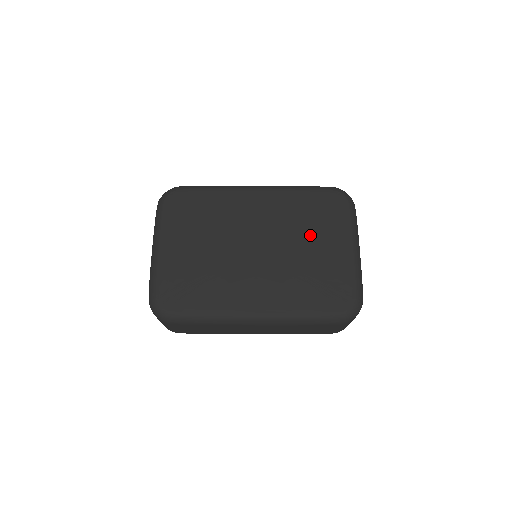
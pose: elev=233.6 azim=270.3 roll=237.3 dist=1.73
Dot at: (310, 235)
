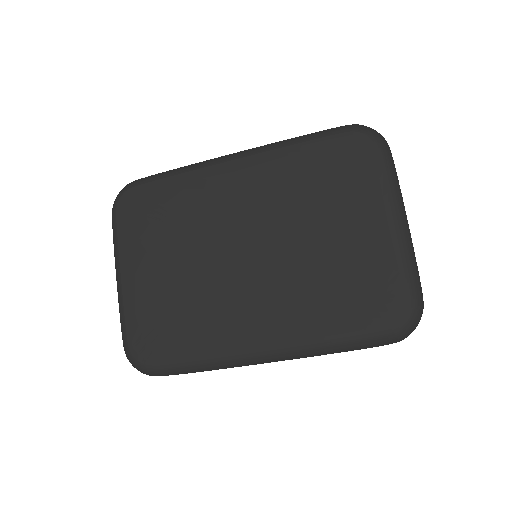
Dot at: (322, 214)
